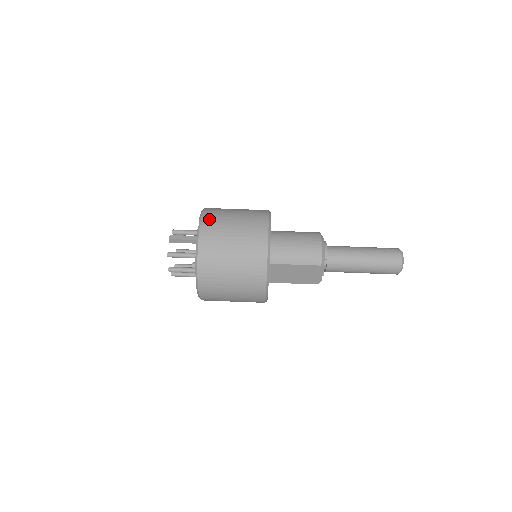
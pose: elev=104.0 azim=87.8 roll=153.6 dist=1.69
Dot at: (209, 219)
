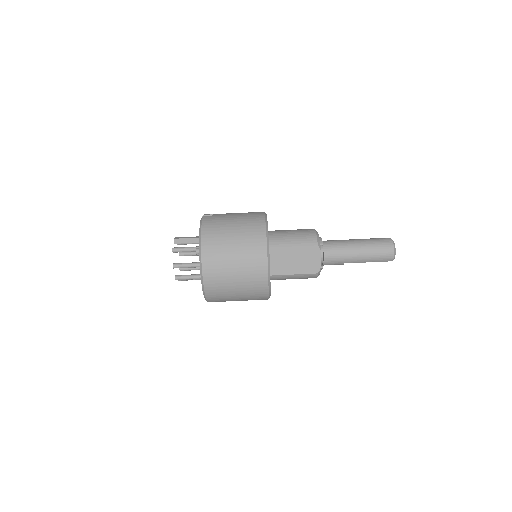
Dot at: (211, 214)
